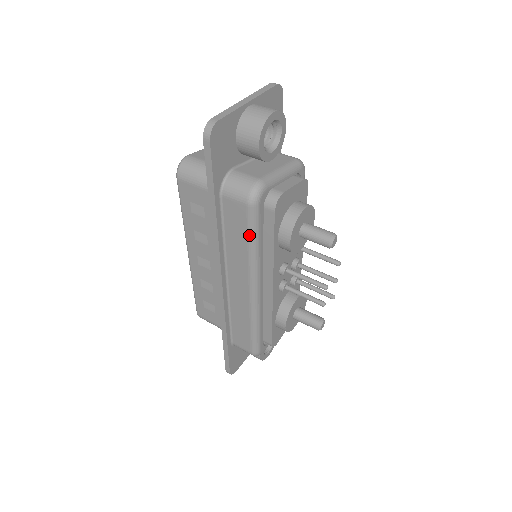
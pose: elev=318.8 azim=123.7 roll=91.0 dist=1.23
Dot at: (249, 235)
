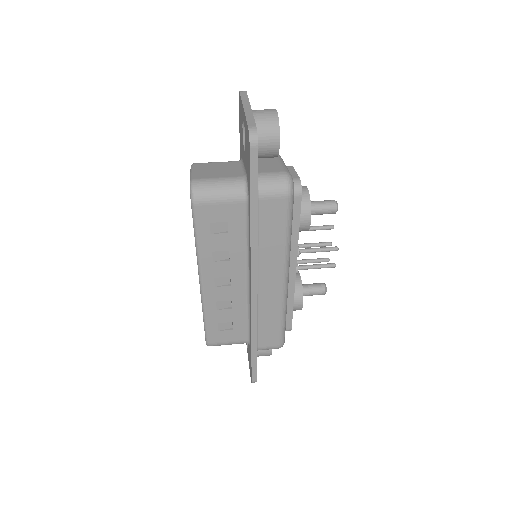
Dot at: (287, 226)
